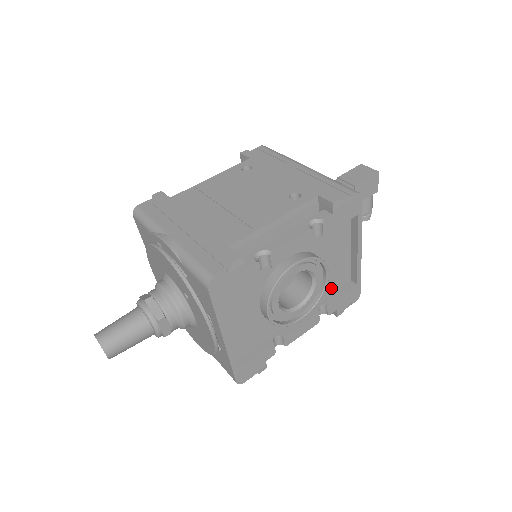
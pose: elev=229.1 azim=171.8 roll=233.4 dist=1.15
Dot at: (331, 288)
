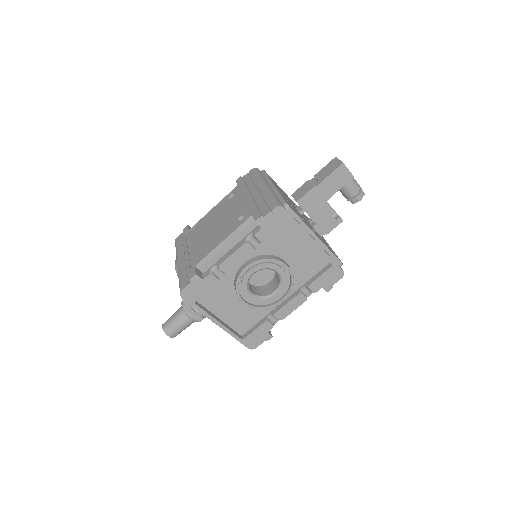
Dot at: (309, 272)
